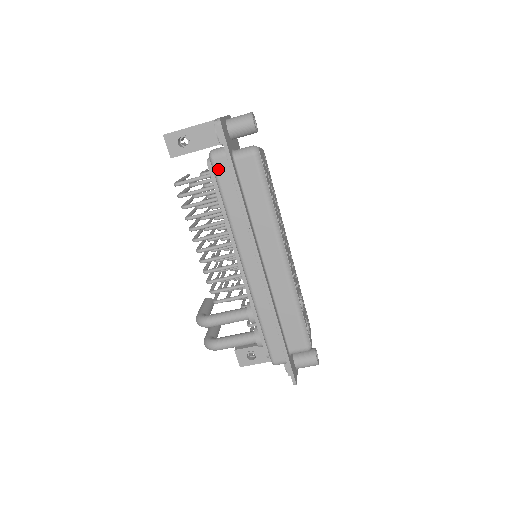
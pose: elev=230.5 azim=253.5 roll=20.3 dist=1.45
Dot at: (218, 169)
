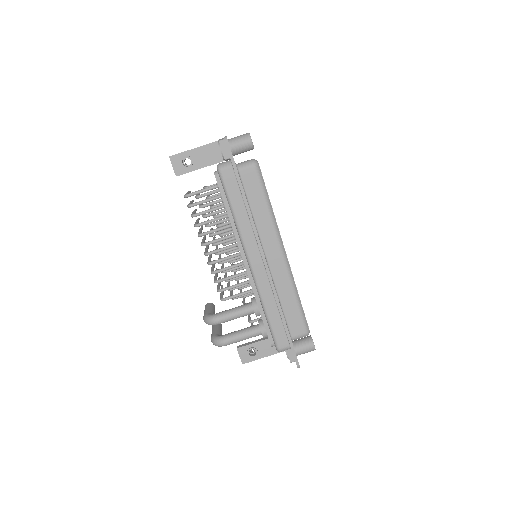
Dot at: (225, 179)
